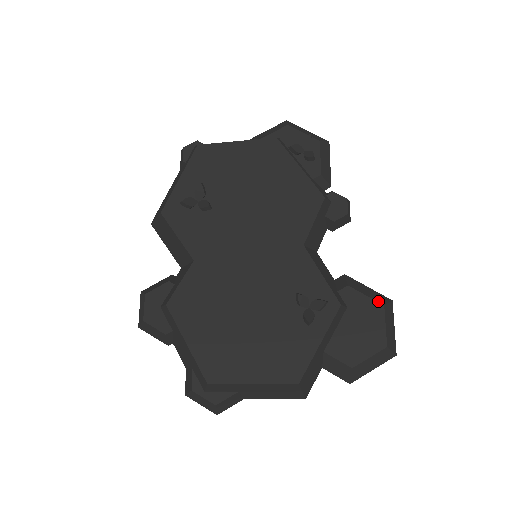
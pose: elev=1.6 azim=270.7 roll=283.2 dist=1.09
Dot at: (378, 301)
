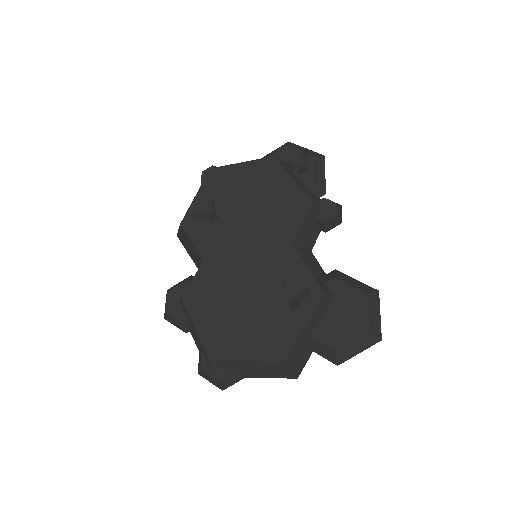
Dot at: (362, 291)
